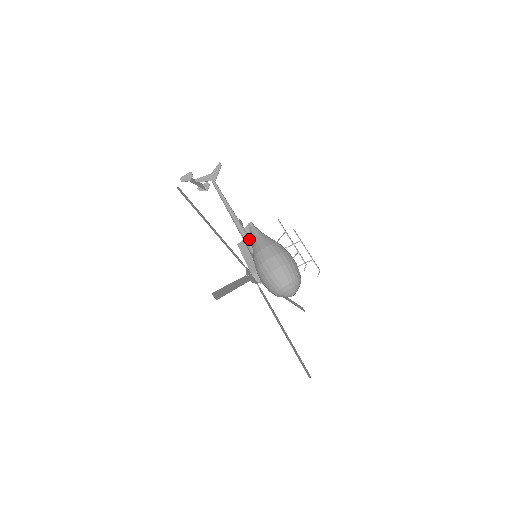
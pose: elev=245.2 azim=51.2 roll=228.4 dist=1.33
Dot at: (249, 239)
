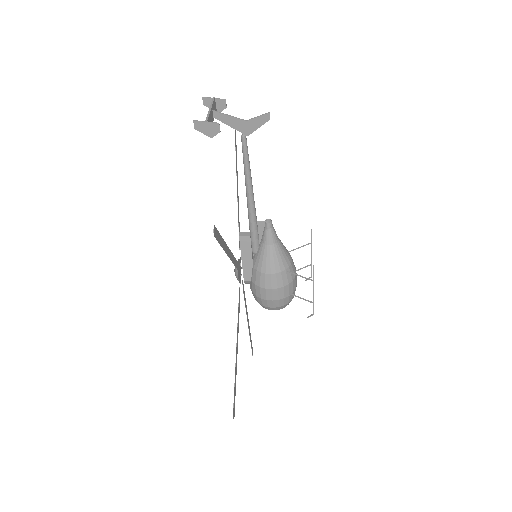
Dot at: (258, 239)
